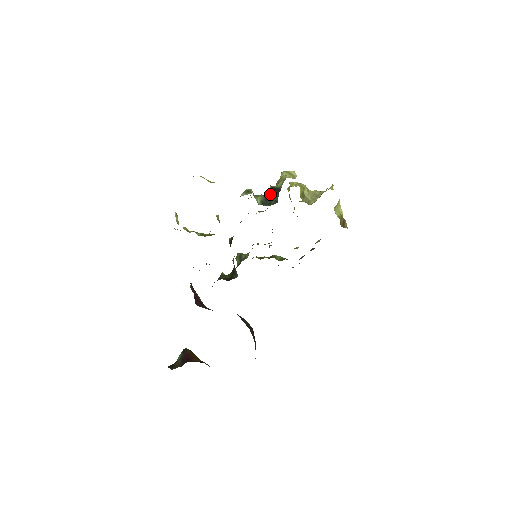
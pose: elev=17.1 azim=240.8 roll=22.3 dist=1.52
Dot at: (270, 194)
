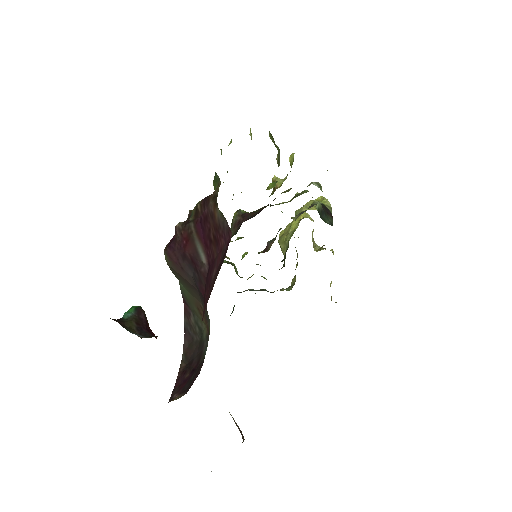
Dot at: (325, 210)
